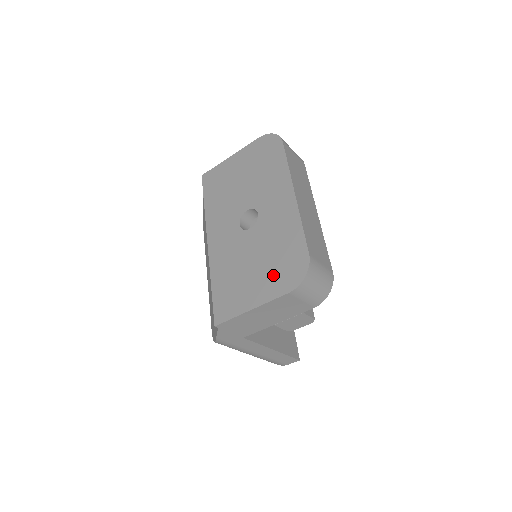
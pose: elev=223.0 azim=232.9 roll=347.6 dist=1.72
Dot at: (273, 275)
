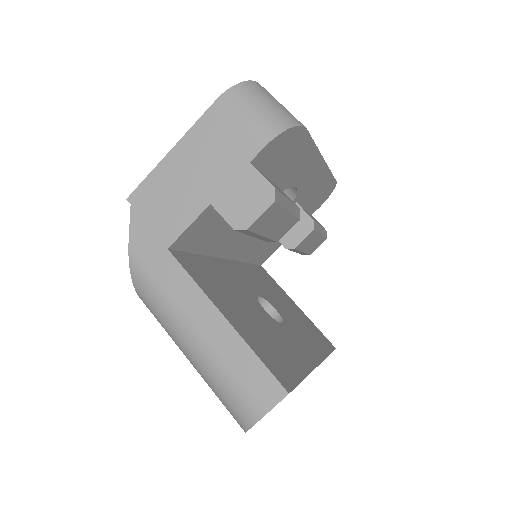
Dot at: occluded
